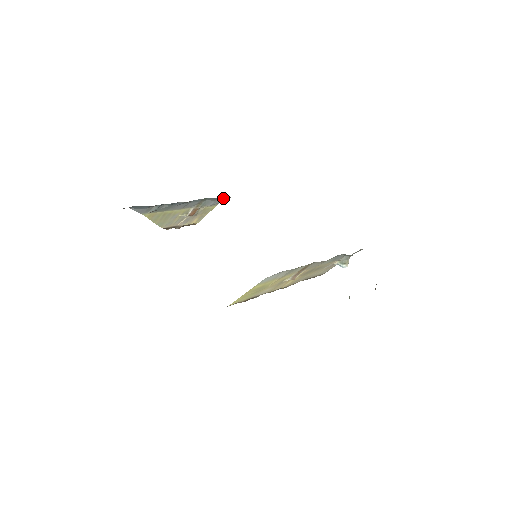
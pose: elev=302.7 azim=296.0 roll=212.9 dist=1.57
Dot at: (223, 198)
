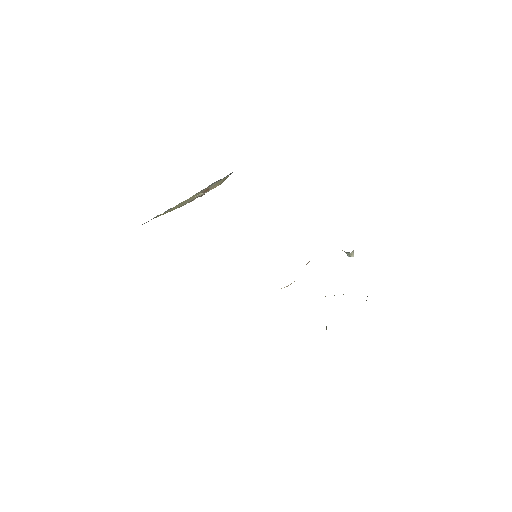
Dot at: occluded
